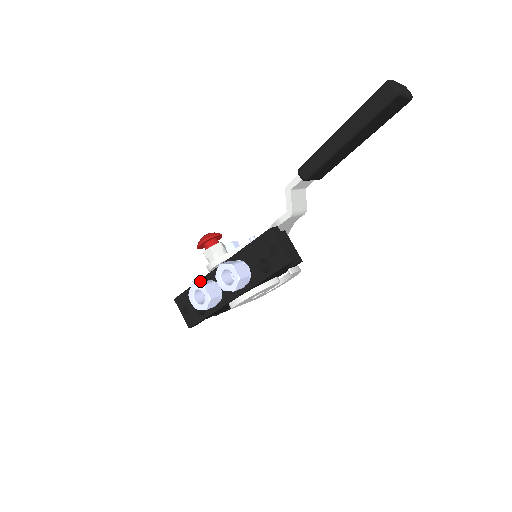
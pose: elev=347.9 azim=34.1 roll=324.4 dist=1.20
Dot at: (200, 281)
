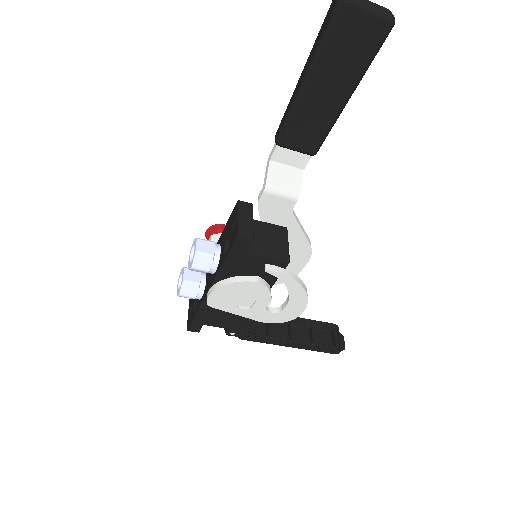
Dot at: occluded
